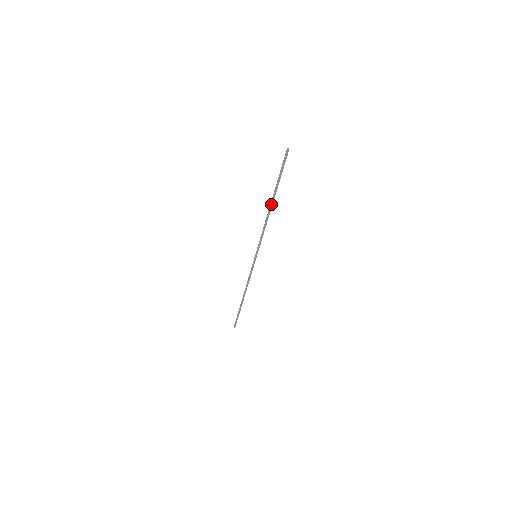
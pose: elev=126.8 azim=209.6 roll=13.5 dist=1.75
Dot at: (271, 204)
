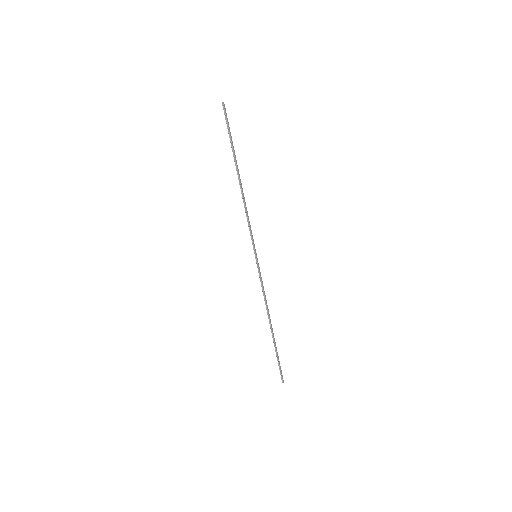
Dot at: (238, 176)
